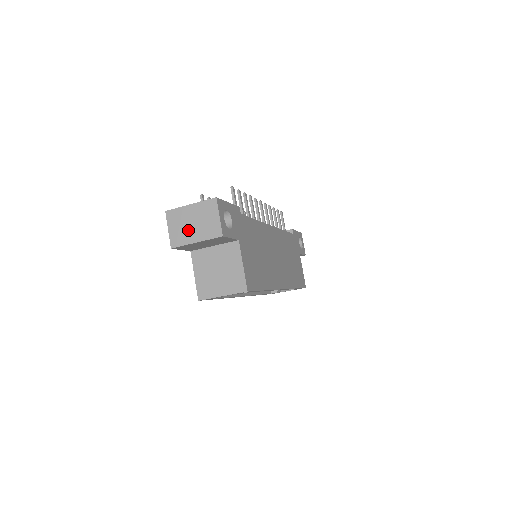
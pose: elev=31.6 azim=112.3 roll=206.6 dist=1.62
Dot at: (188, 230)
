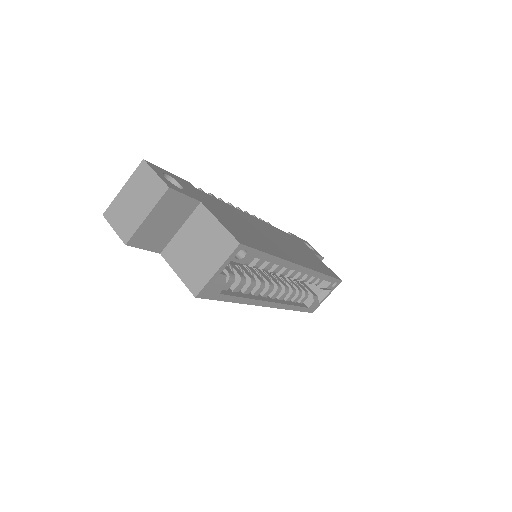
Dot at: (133, 212)
